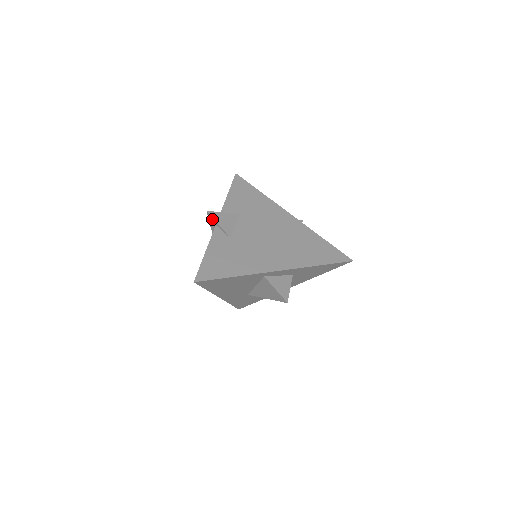
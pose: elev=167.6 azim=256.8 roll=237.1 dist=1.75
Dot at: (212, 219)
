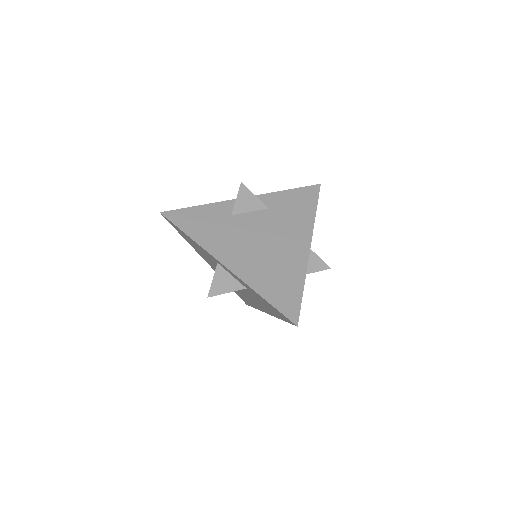
Dot at: (239, 191)
